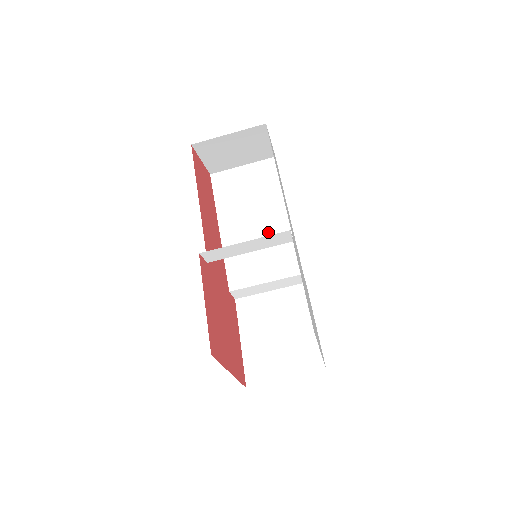
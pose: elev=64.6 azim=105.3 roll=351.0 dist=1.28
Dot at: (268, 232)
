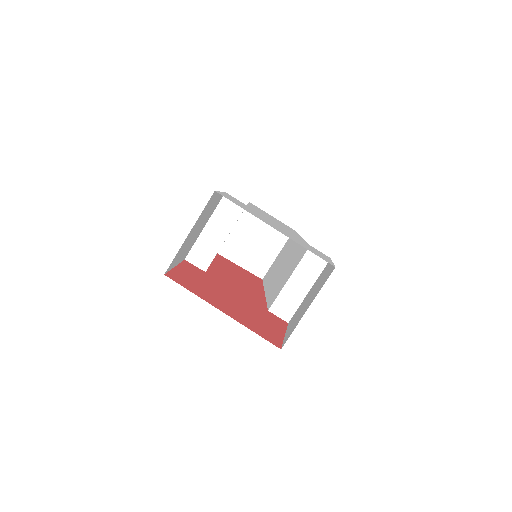
Dot at: (290, 258)
